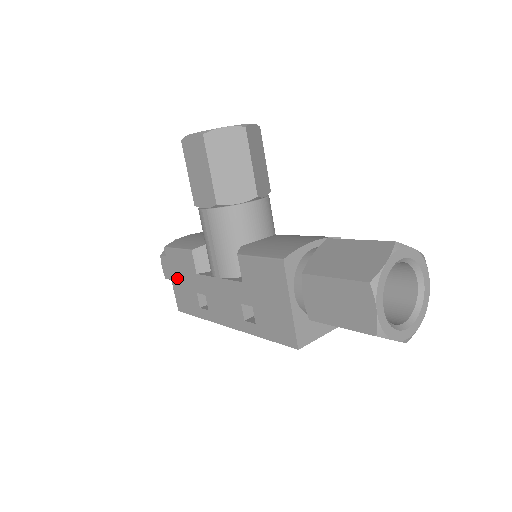
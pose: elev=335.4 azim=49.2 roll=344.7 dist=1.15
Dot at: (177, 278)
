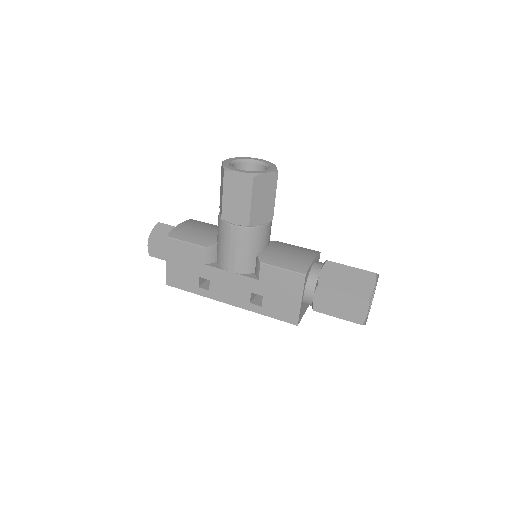
Dot at: (176, 262)
